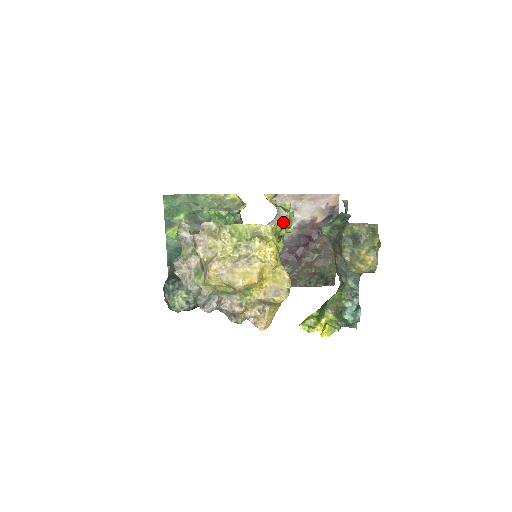
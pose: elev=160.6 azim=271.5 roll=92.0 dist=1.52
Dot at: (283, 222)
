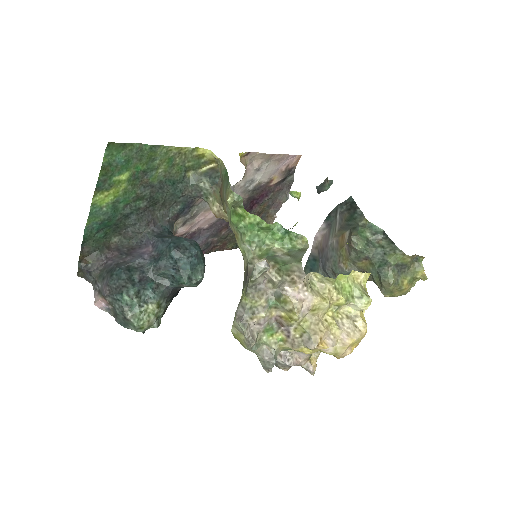
Dot at: occluded
